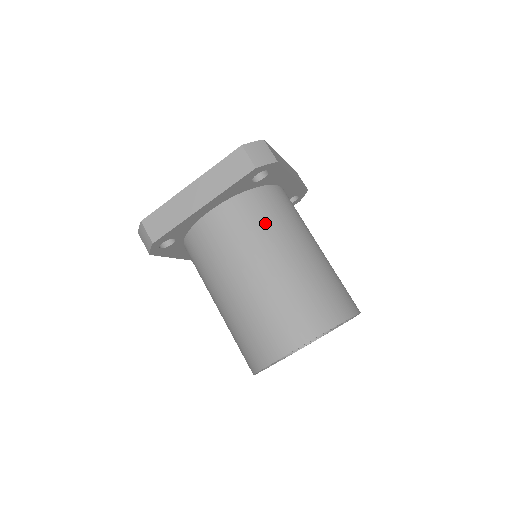
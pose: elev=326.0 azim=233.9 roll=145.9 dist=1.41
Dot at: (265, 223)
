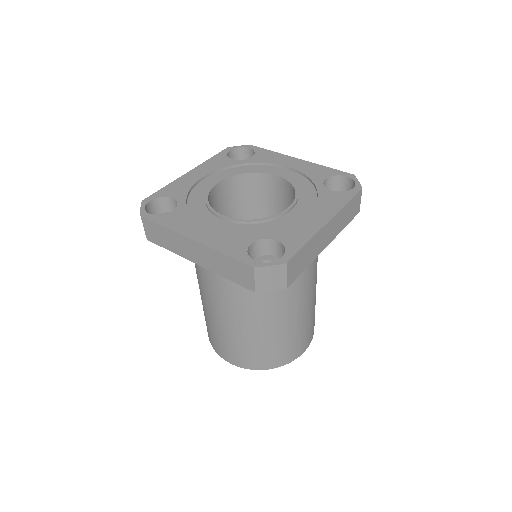
Dot at: (255, 293)
